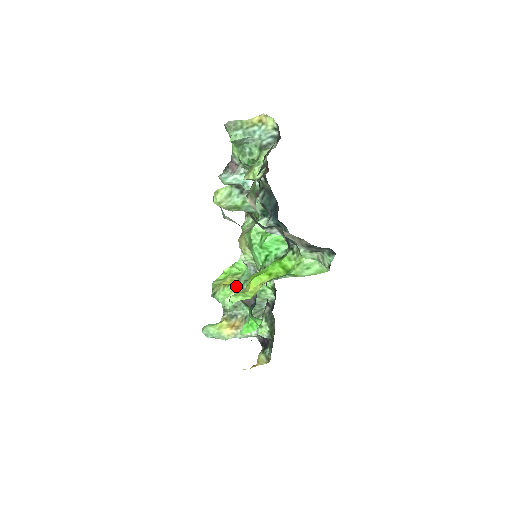
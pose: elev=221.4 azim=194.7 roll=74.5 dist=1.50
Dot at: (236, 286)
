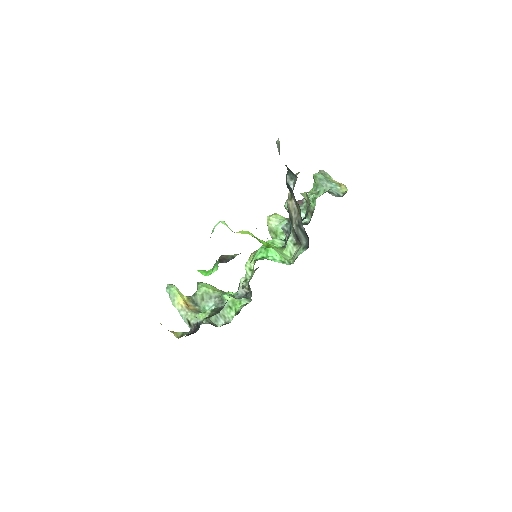
Dot at: (218, 290)
